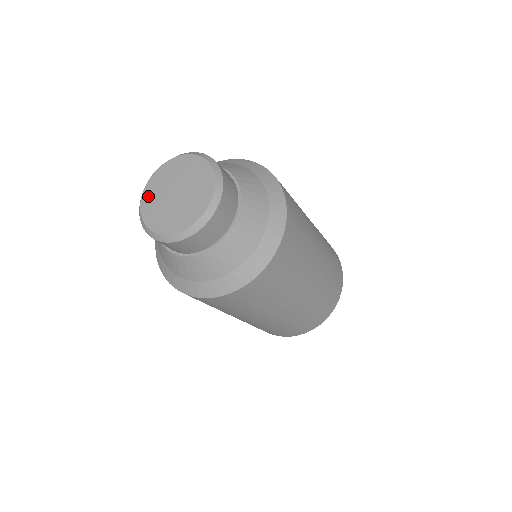
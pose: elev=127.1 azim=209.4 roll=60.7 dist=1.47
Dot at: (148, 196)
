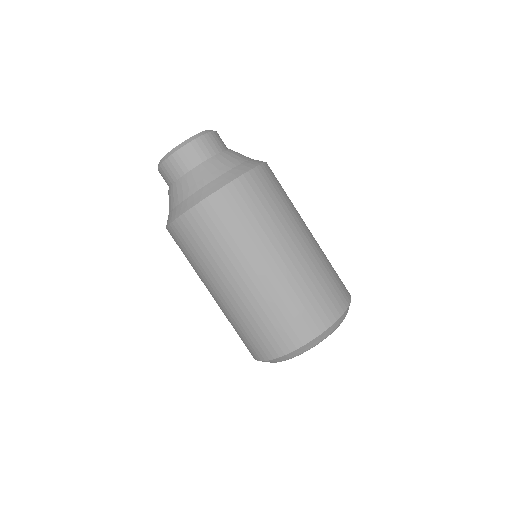
Dot at: occluded
